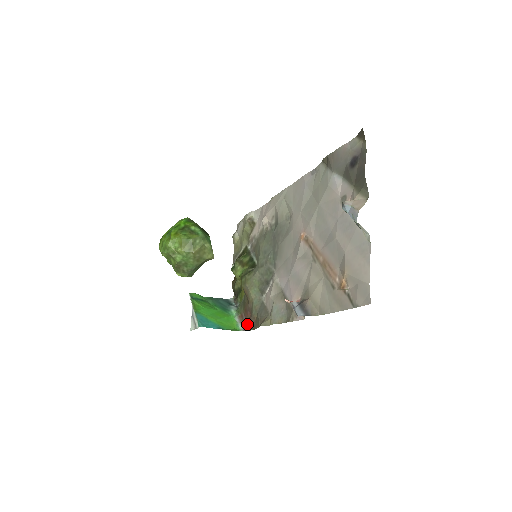
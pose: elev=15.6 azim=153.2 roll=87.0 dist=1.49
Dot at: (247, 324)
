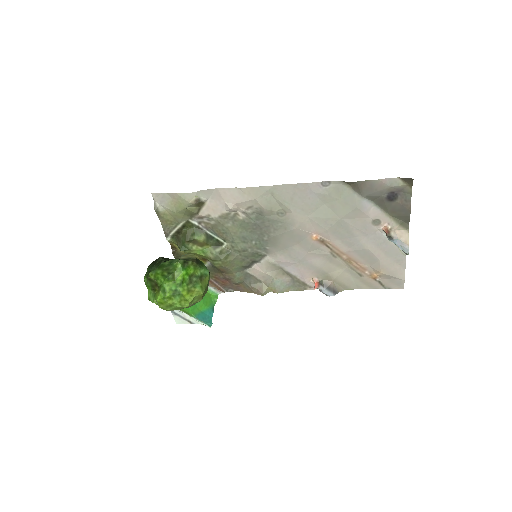
Dot at: (224, 287)
